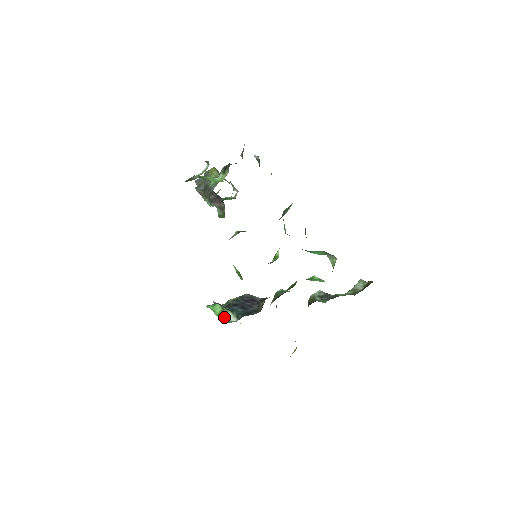
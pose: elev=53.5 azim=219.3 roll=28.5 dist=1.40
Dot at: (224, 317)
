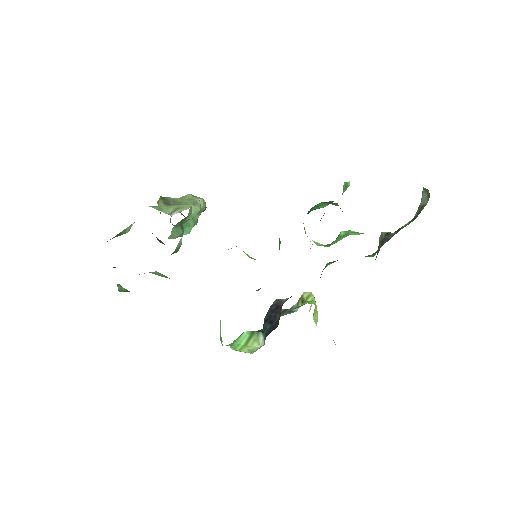
Dot at: (251, 346)
